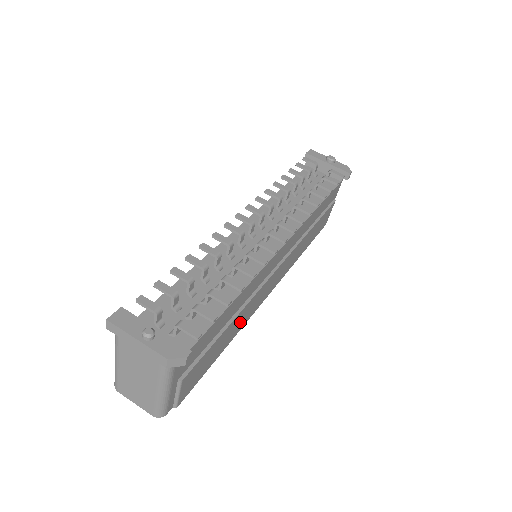
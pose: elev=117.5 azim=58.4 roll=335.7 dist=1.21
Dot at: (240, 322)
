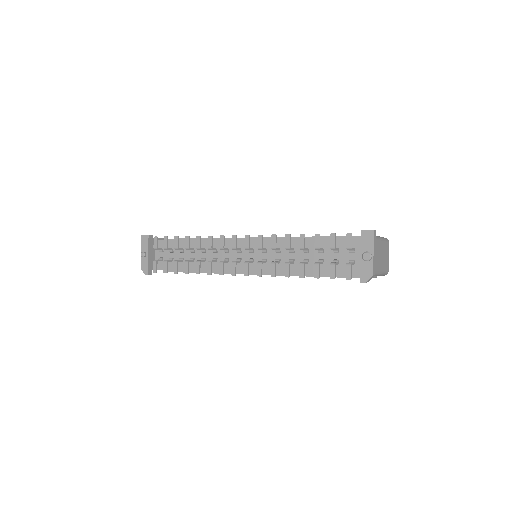
Dot at: occluded
